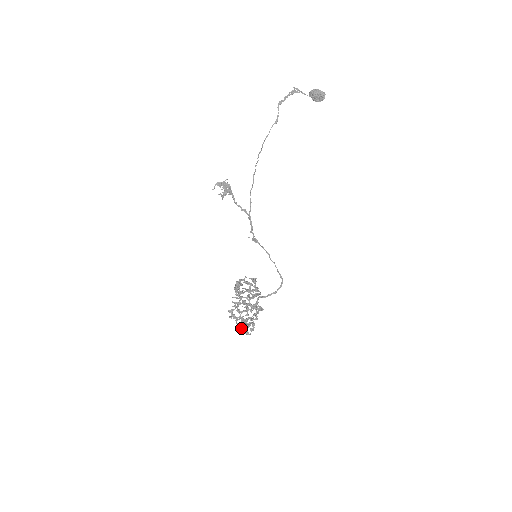
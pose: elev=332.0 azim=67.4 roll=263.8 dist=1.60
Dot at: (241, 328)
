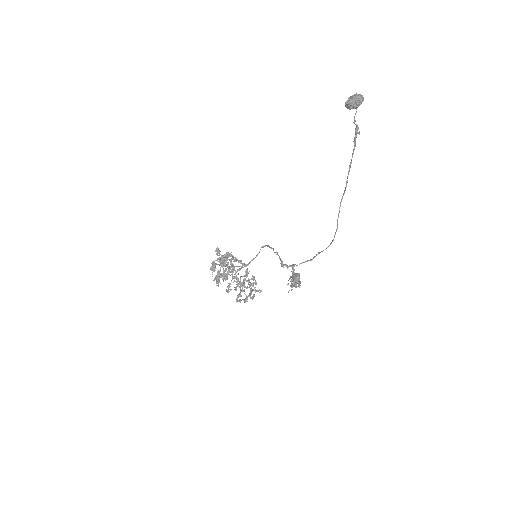
Dot at: (241, 296)
